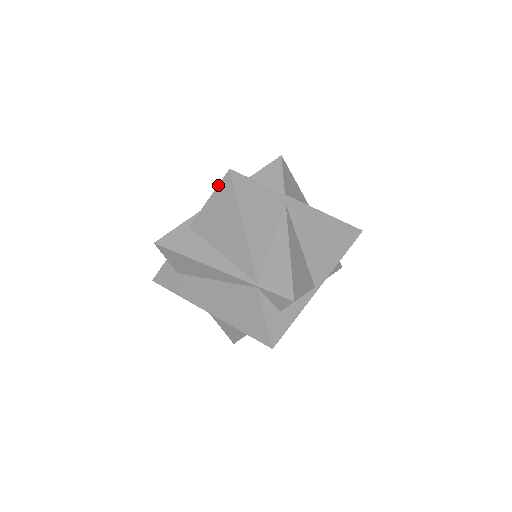
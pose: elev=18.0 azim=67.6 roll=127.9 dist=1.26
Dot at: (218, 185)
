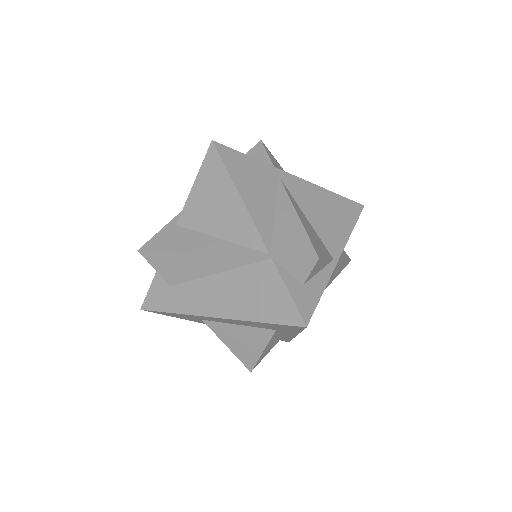
Dot at: (202, 163)
